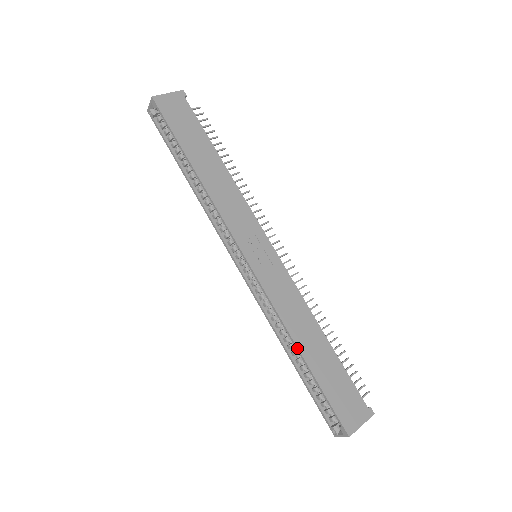
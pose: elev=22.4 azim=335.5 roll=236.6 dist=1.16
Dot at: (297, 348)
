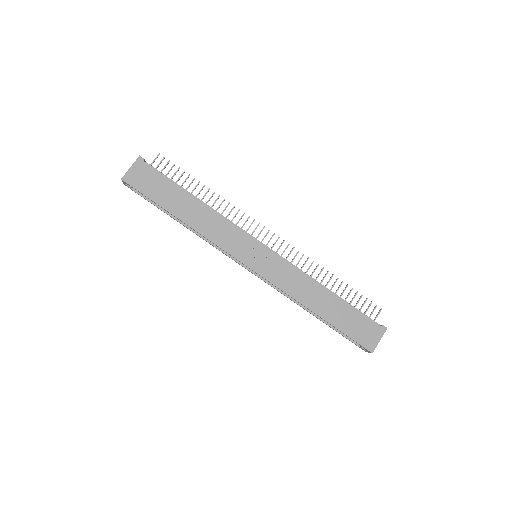
Dot at: occluded
